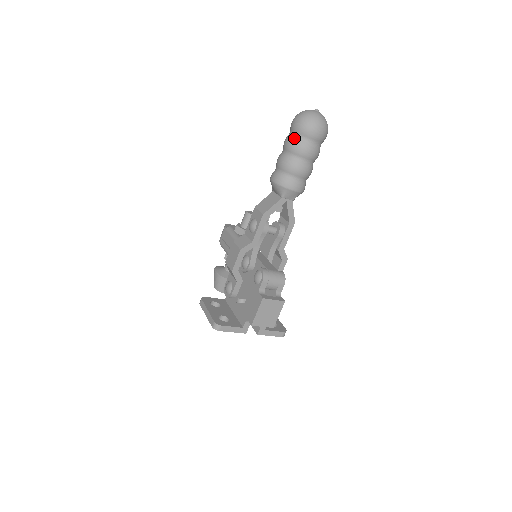
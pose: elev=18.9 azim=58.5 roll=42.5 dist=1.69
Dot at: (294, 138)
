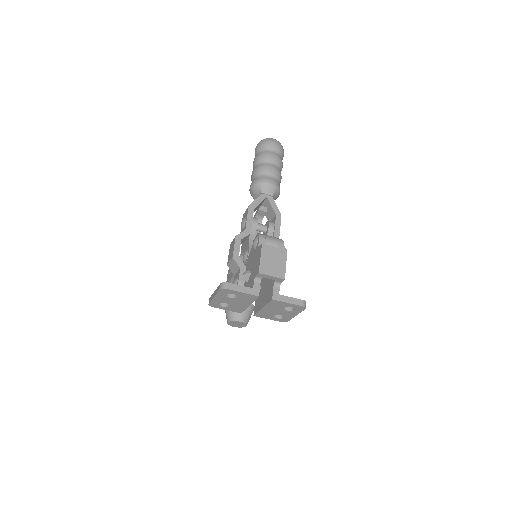
Dot at: (258, 154)
